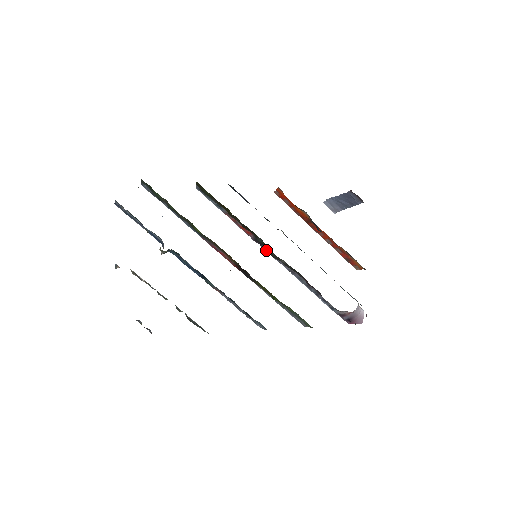
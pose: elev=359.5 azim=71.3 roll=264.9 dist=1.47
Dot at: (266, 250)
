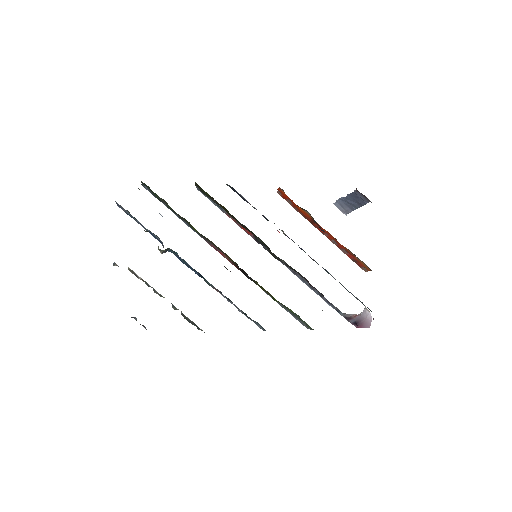
Dot at: (267, 250)
